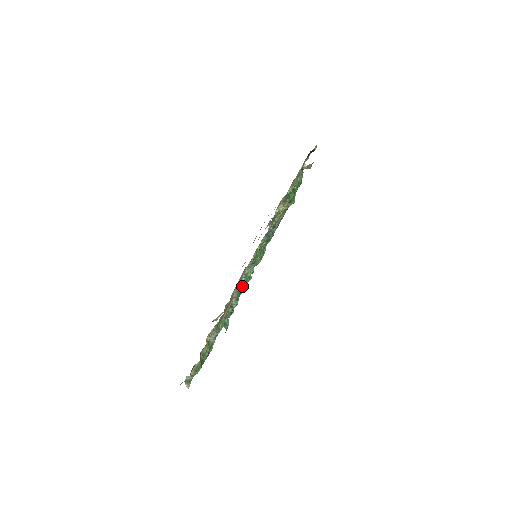
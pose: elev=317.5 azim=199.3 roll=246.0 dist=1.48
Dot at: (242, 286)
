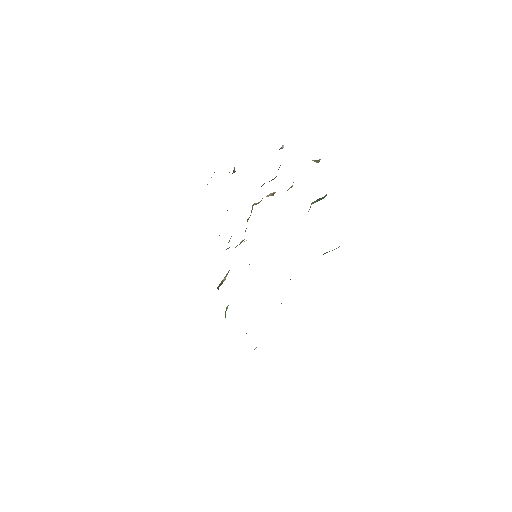
Dot at: (219, 286)
